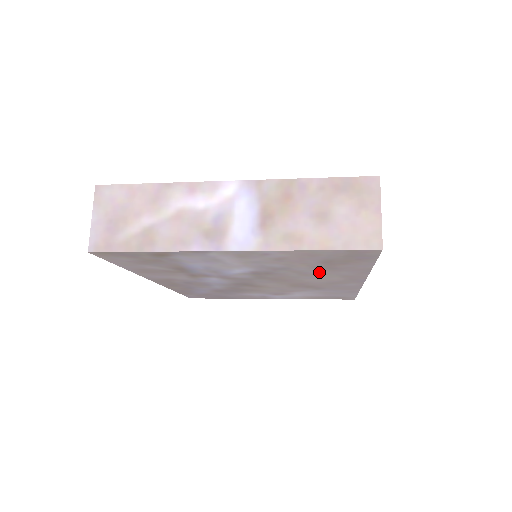
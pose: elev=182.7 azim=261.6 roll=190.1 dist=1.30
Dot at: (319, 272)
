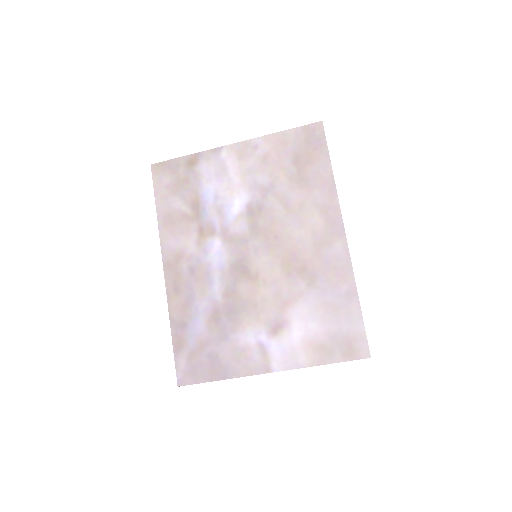
Dot at: (298, 198)
